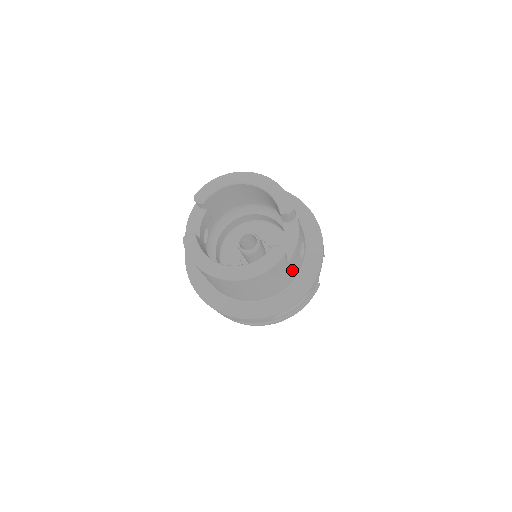
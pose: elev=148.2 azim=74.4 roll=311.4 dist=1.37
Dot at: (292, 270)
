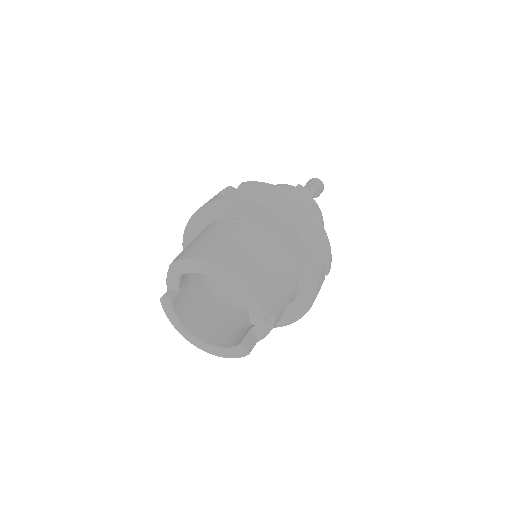
Dot at: occluded
